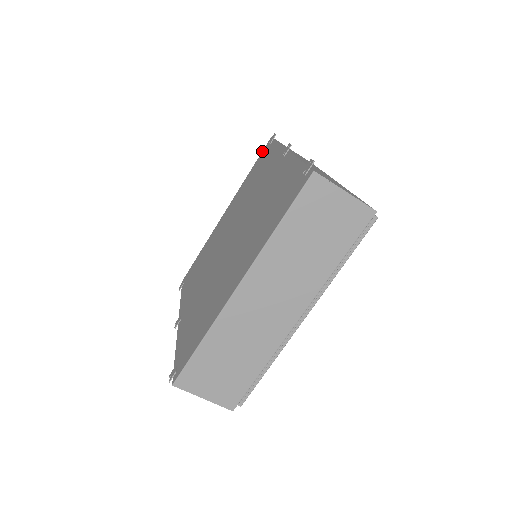
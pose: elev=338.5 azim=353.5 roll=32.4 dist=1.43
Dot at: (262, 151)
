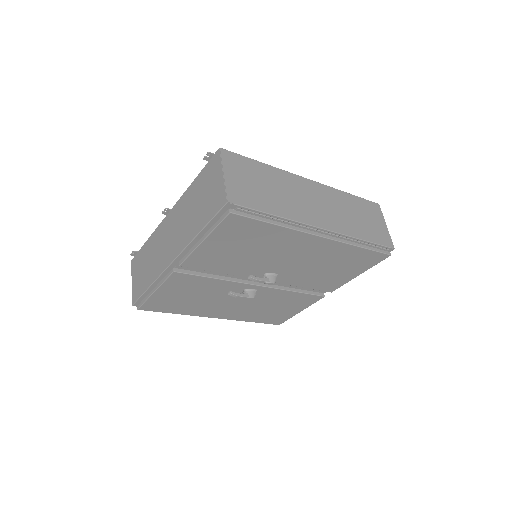
Dot at: occluded
